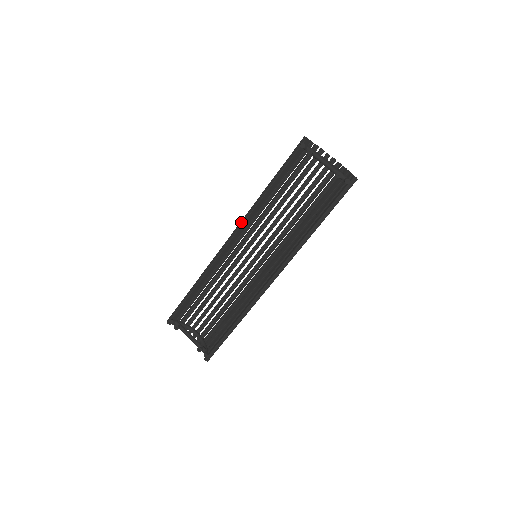
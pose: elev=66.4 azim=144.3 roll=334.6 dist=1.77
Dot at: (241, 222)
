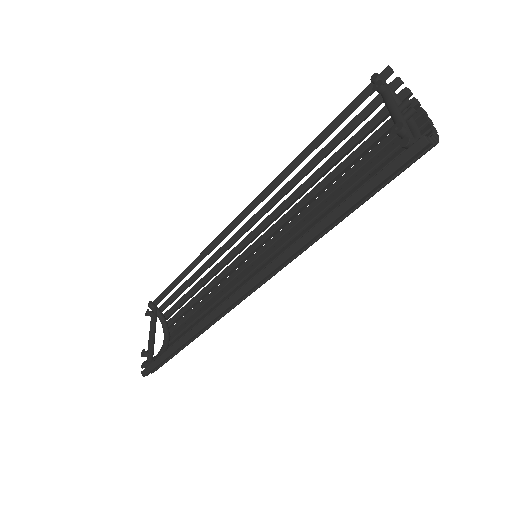
Dot at: (259, 194)
